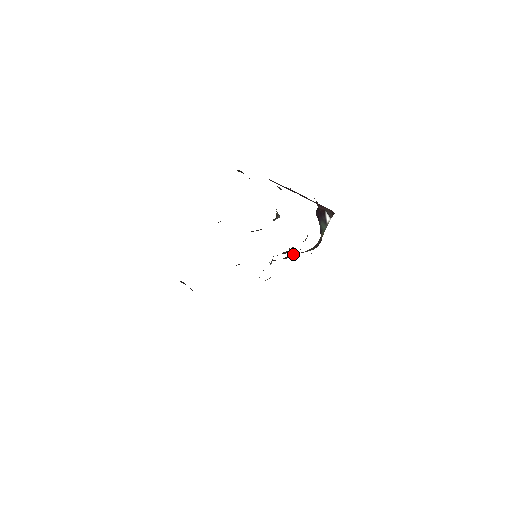
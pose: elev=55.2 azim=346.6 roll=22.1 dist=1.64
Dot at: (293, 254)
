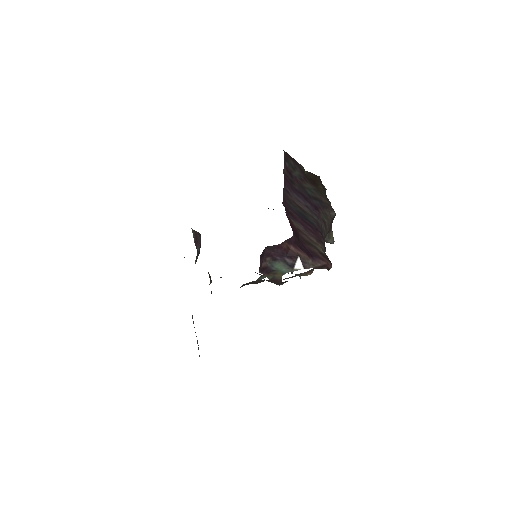
Dot at: occluded
